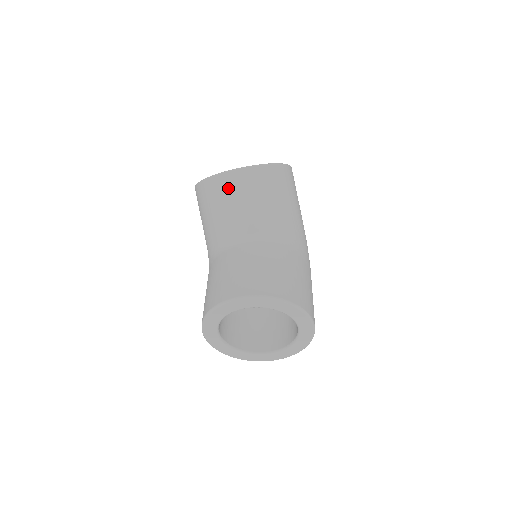
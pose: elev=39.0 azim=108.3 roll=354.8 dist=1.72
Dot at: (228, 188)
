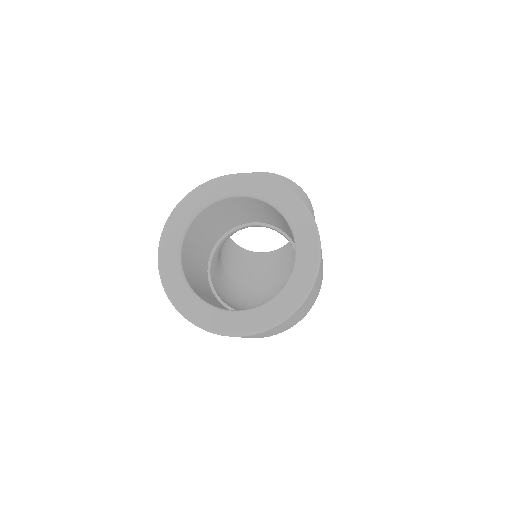
Dot at: occluded
